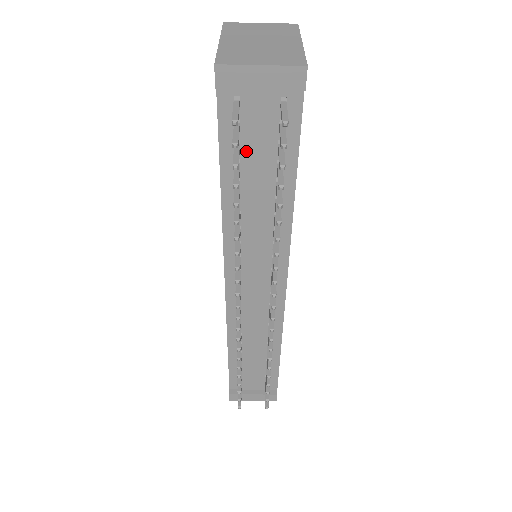
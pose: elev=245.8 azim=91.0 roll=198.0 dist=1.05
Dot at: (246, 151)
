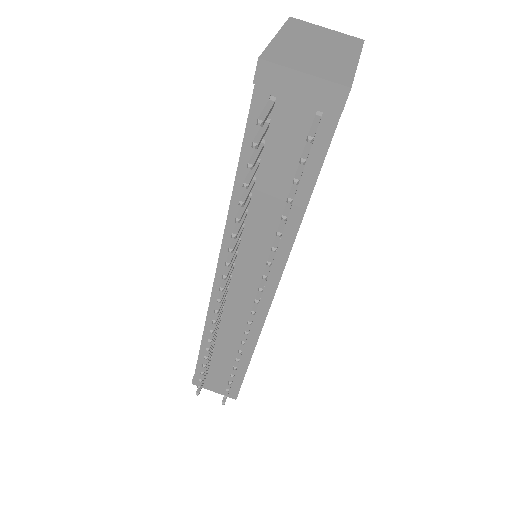
Dot at: (269, 153)
